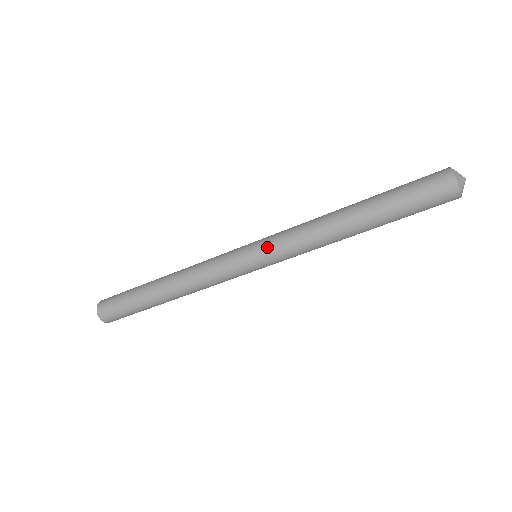
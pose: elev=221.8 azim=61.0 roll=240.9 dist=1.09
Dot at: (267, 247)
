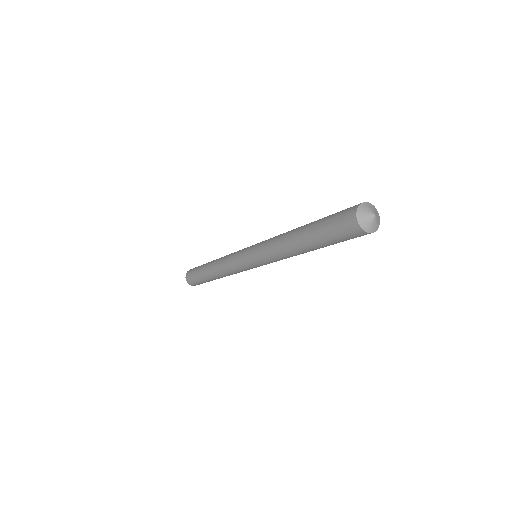
Dot at: (255, 247)
